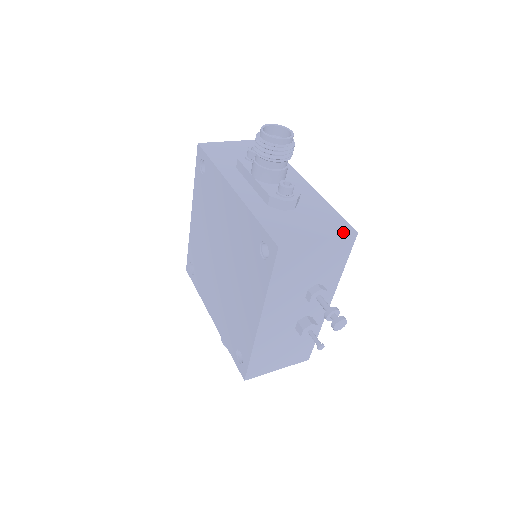
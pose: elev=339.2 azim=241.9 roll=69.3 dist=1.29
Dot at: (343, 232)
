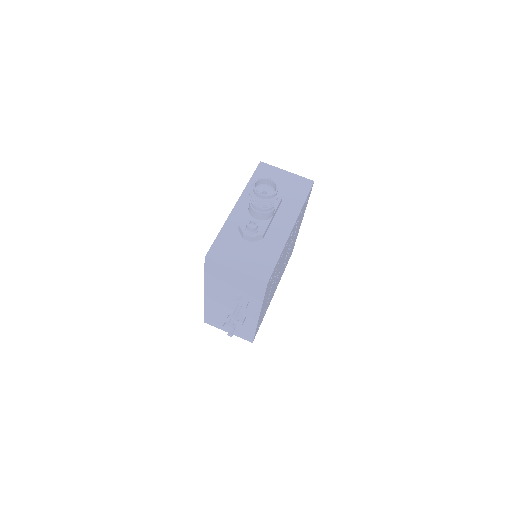
Dot at: (258, 276)
